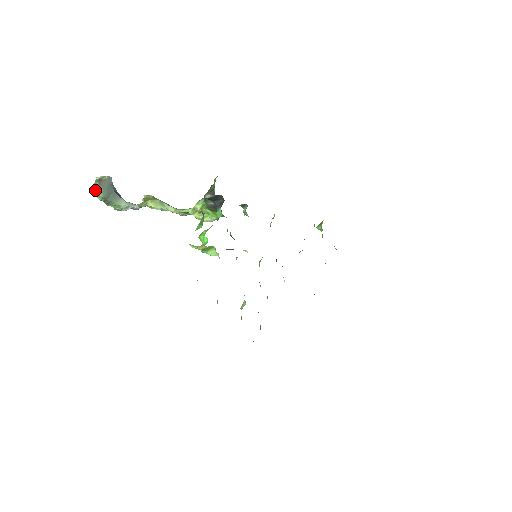
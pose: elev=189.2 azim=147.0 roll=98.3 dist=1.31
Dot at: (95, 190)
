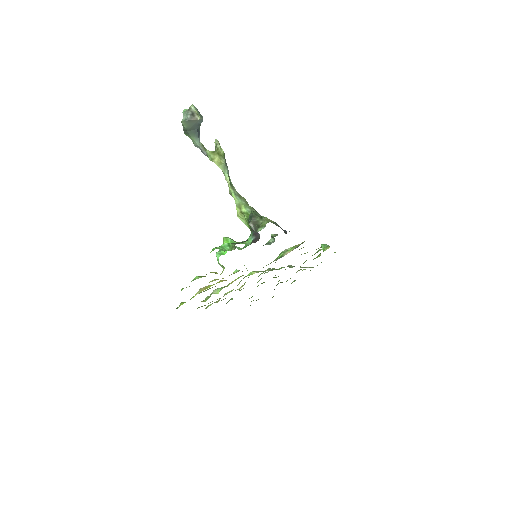
Dot at: (183, 121)
